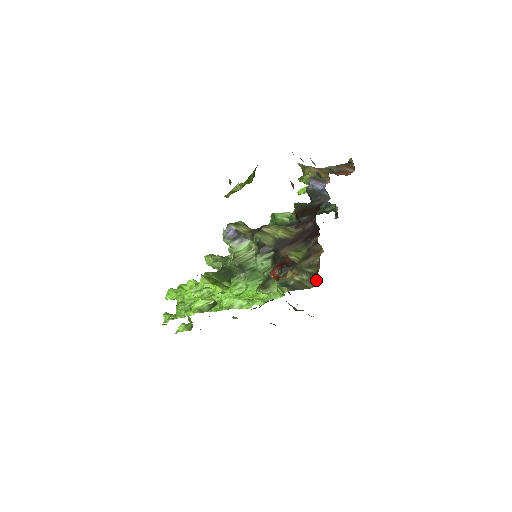
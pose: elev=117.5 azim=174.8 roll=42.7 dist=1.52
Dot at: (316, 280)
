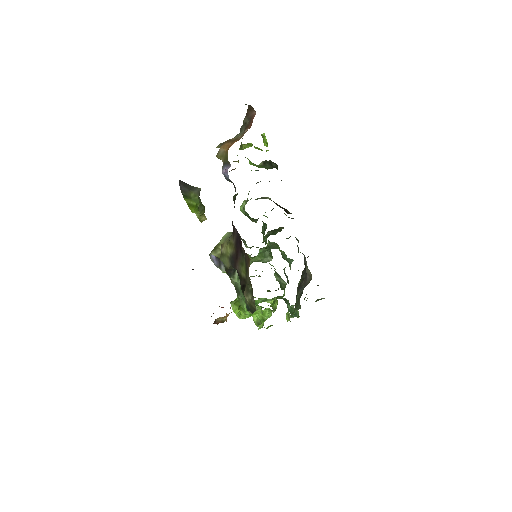
Dot at: occluded
